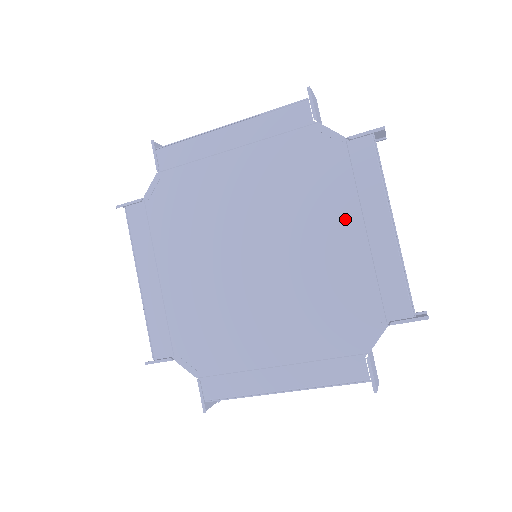
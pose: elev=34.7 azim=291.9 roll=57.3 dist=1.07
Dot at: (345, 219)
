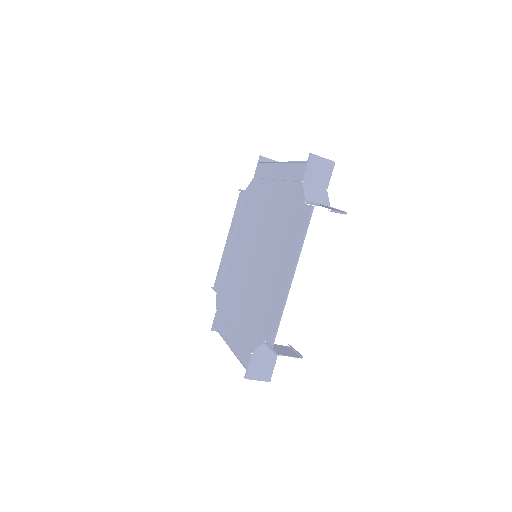
Dot at: (282, 258)
